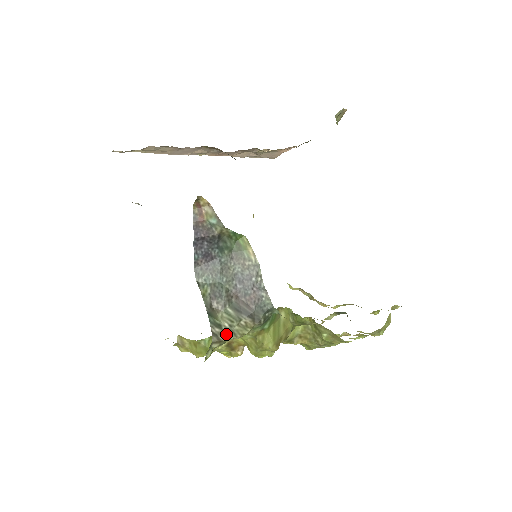
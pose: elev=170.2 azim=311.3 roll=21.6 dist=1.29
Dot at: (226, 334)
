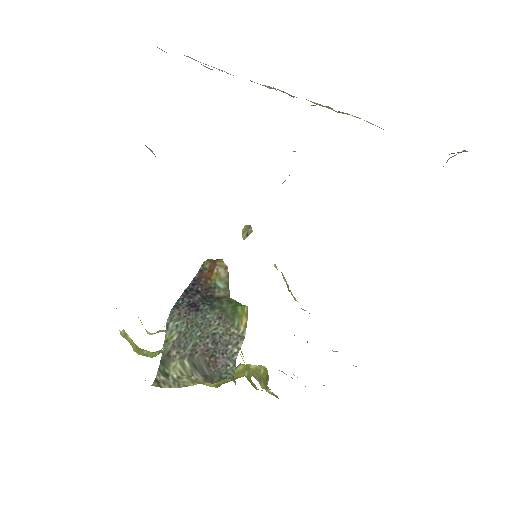
Dot at: (170, 383)
